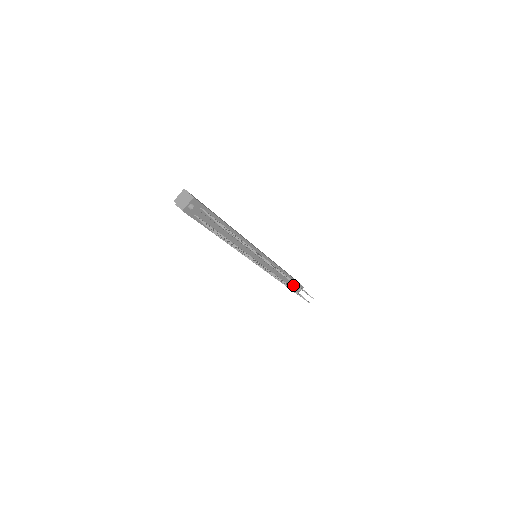
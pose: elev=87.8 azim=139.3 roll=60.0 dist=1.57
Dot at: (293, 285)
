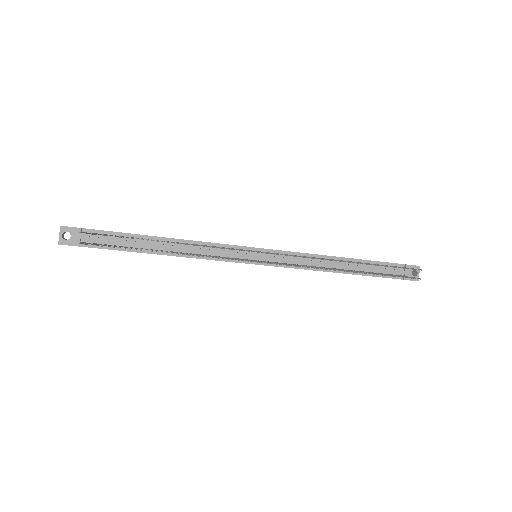
Dot at: (387, 270)
